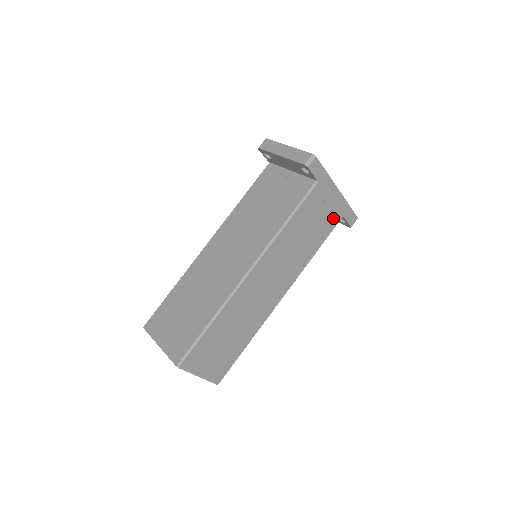
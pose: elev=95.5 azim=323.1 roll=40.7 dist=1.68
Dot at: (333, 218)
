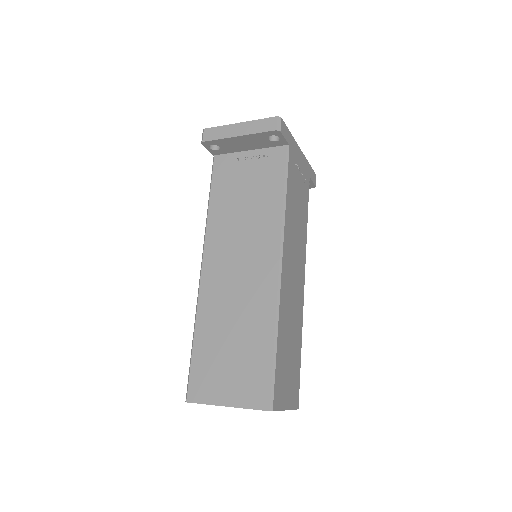
Dot at: (305, 181)
